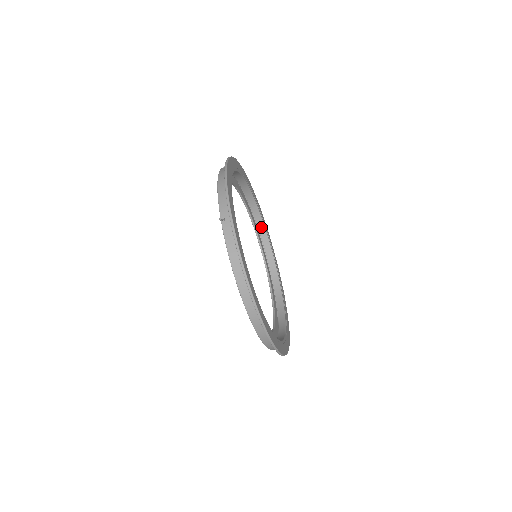
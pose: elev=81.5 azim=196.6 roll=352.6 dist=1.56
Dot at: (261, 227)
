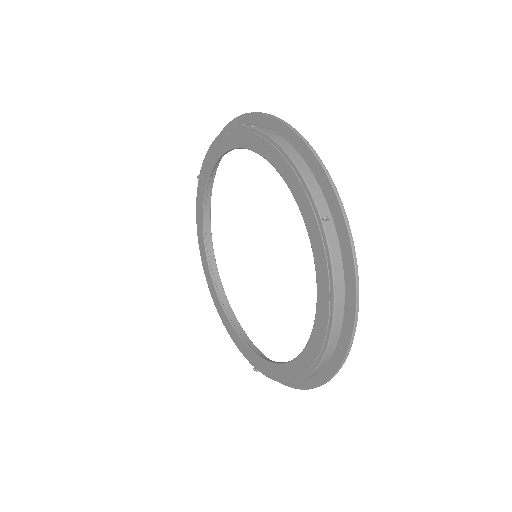
Dot at: (206, 206)
